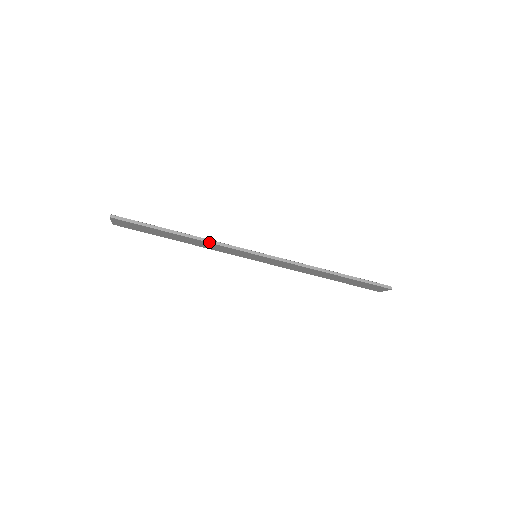
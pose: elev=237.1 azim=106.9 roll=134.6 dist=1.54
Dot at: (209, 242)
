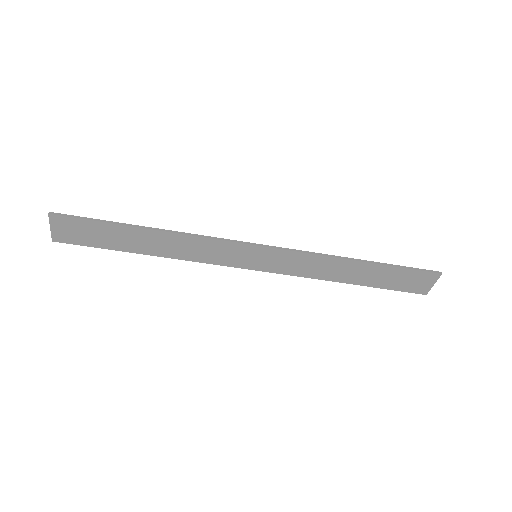
Dot at: (191, 235)
